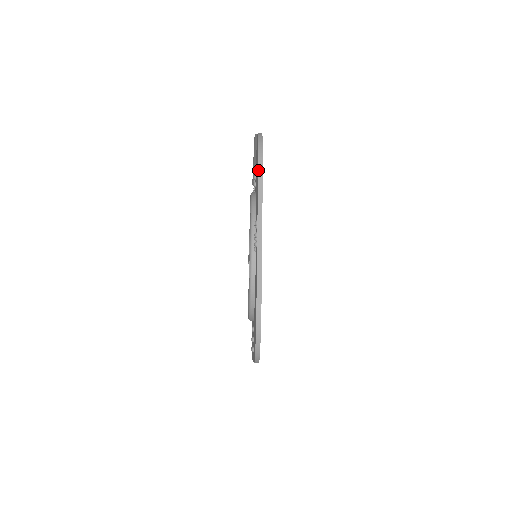
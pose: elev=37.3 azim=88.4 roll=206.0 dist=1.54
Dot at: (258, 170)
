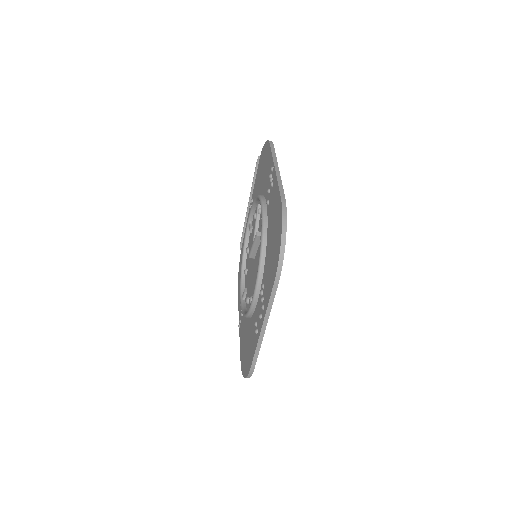
Dot at: (270, 145)
